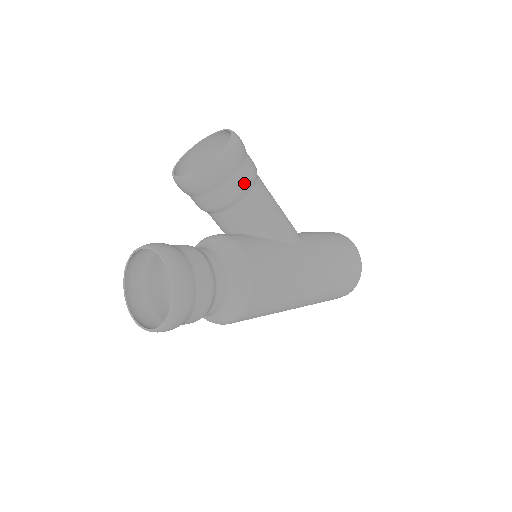
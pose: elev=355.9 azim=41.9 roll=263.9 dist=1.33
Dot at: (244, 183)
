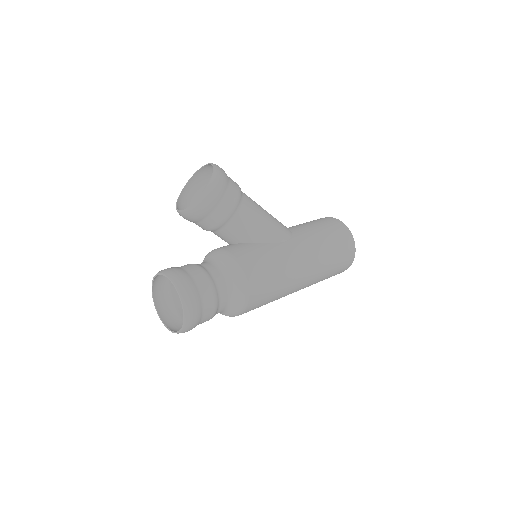
Dot at: (230, 207)
